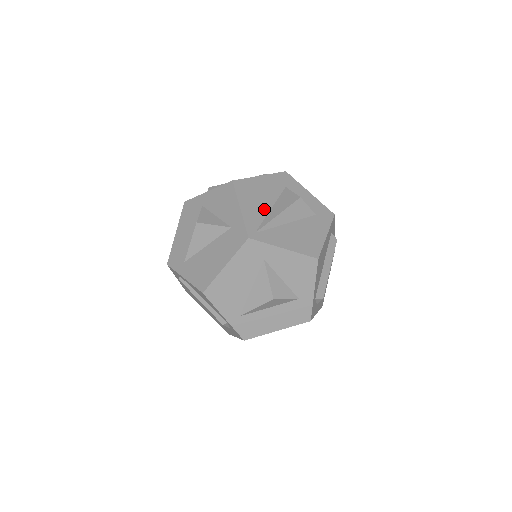
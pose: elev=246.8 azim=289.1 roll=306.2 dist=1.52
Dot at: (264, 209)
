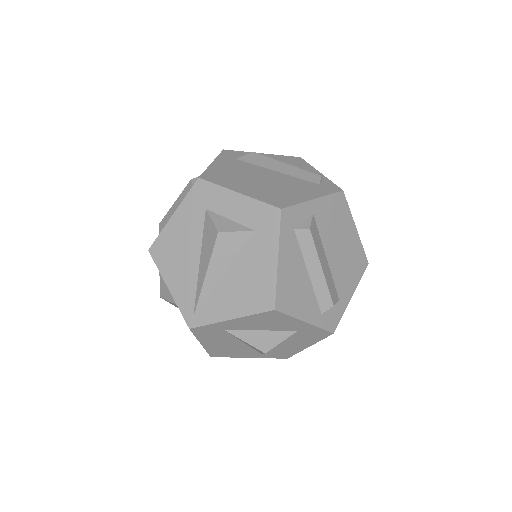
Dot at: (192, 271)
